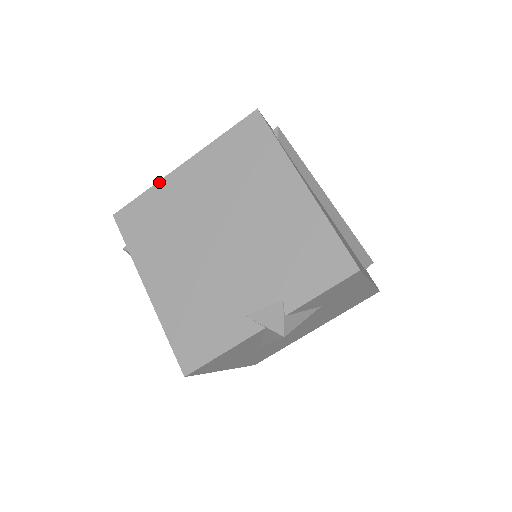
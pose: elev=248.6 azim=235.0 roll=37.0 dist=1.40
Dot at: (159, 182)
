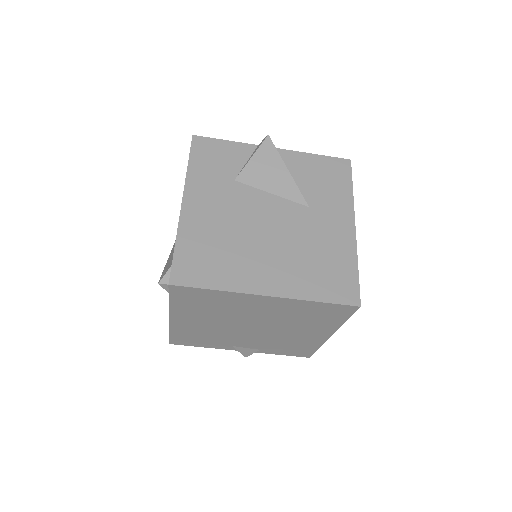
Dot at: (236, 293)
